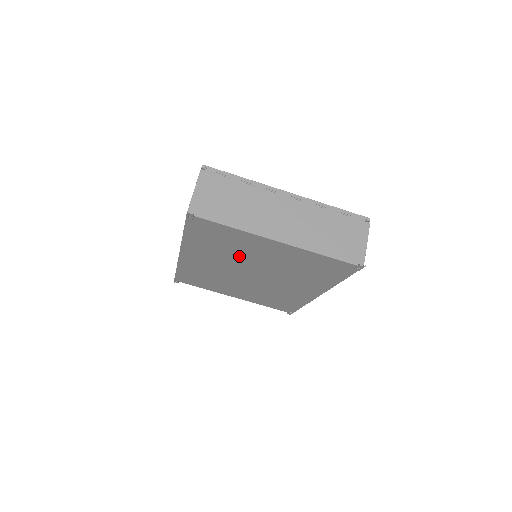
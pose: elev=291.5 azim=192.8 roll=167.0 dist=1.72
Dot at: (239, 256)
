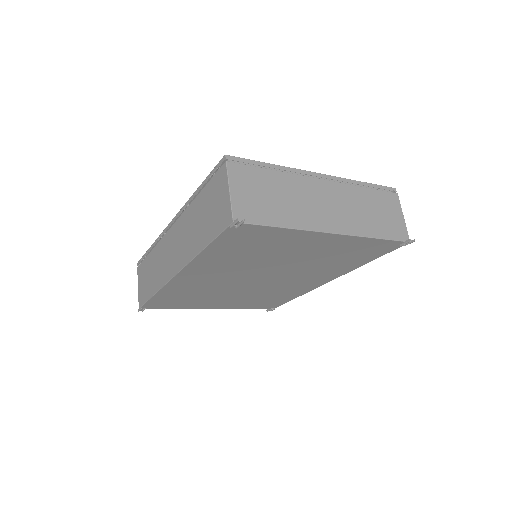
Dot at: (262, 261)
